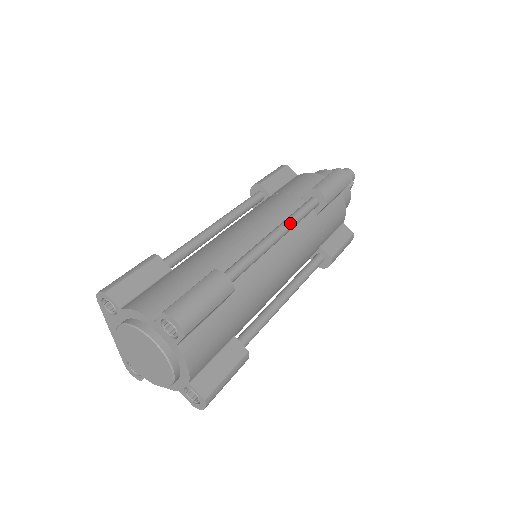
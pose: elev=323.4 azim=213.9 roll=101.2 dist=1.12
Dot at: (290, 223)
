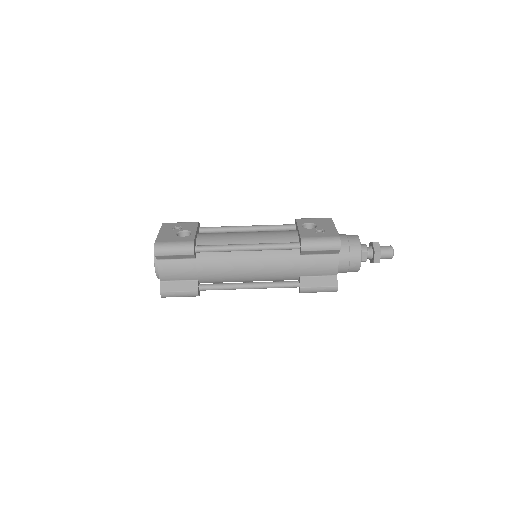
Dot at: (265, 288)
